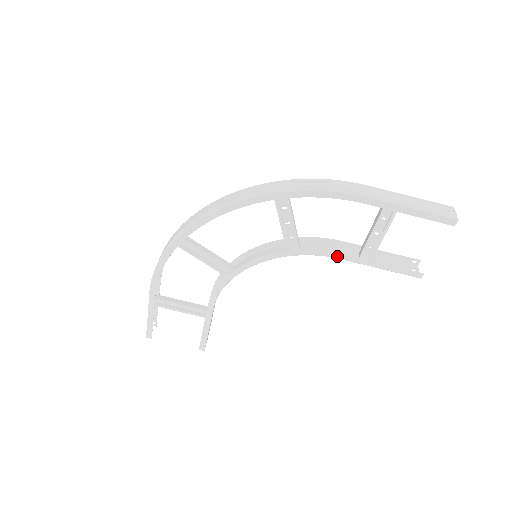
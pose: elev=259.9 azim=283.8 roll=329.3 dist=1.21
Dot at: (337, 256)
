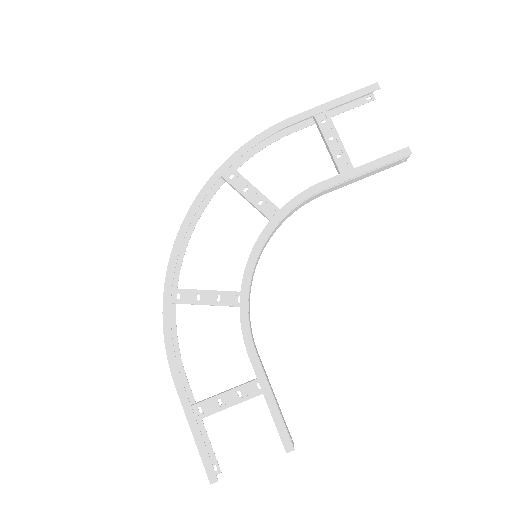
Dot at: (320, 187)
